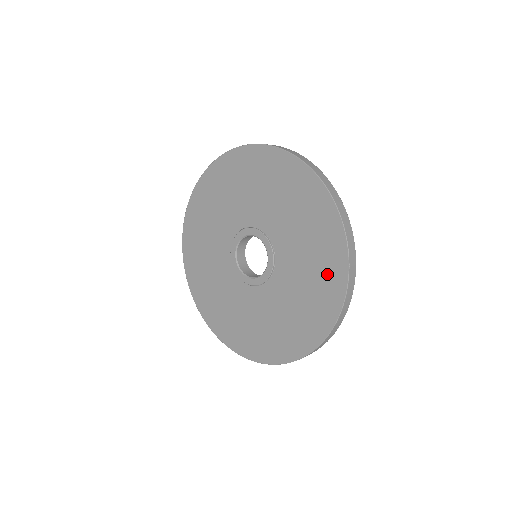
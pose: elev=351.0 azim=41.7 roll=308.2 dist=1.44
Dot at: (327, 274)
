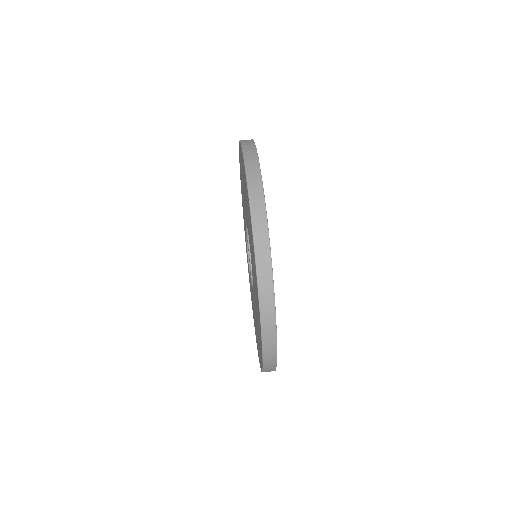
Dot at: (259, 349)
